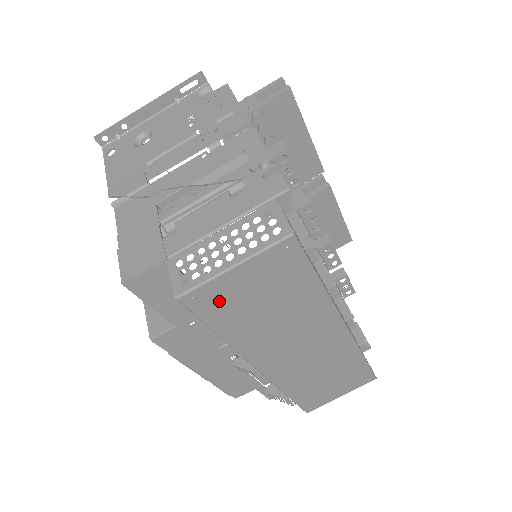
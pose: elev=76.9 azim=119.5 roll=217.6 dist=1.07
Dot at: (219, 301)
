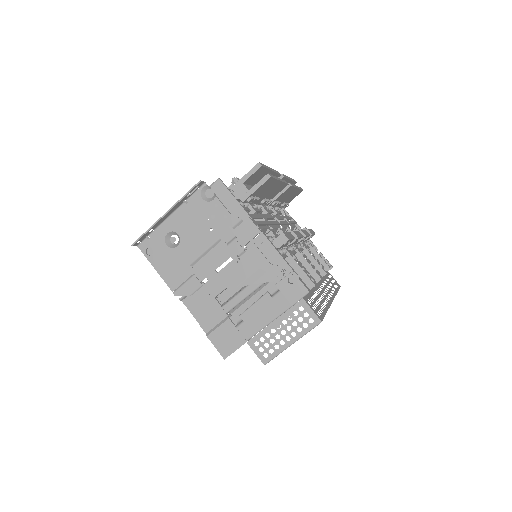
Dot at: occluded
